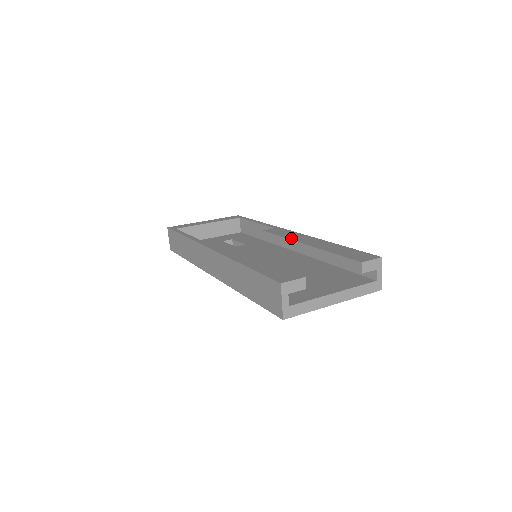
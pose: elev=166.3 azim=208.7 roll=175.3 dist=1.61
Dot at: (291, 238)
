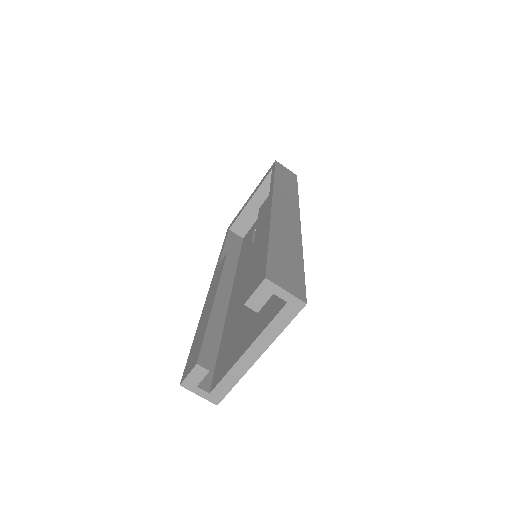
Dot at: (257, 229)
